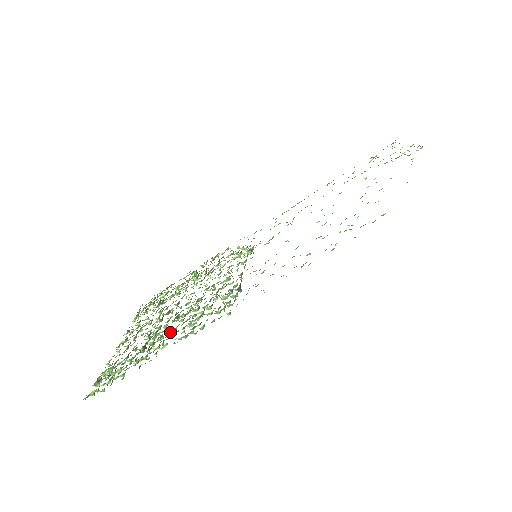
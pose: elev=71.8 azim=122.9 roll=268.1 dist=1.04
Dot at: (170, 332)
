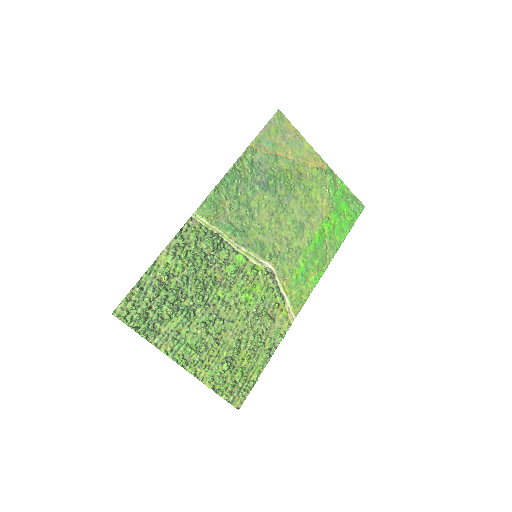
Dot at: (180, 278)
